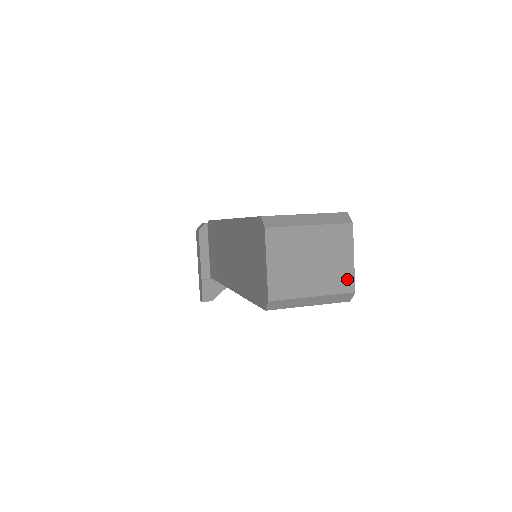
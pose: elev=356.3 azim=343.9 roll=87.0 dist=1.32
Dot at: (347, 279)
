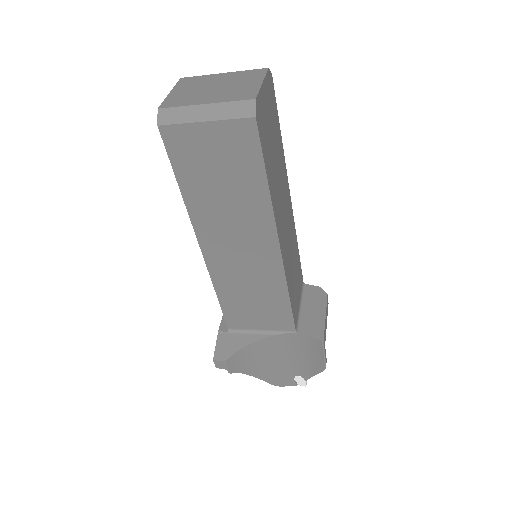
Dot at: (249, 93)
